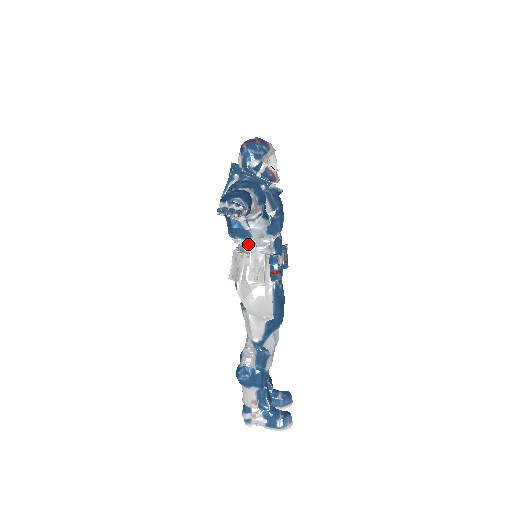
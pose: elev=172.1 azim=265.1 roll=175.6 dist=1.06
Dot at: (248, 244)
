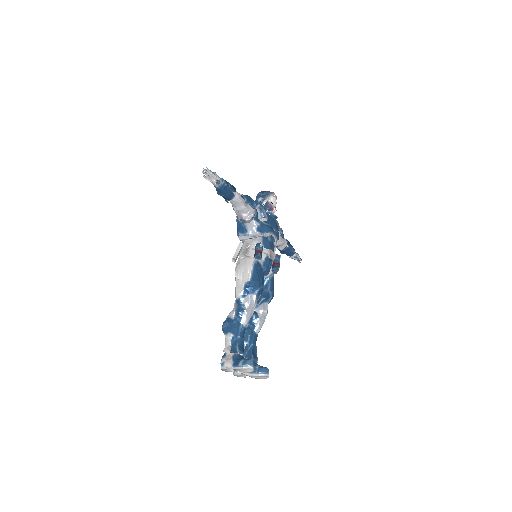
Dot at: (246, 238)
